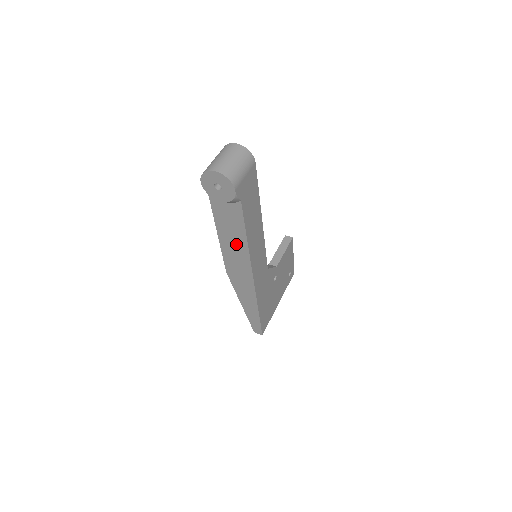
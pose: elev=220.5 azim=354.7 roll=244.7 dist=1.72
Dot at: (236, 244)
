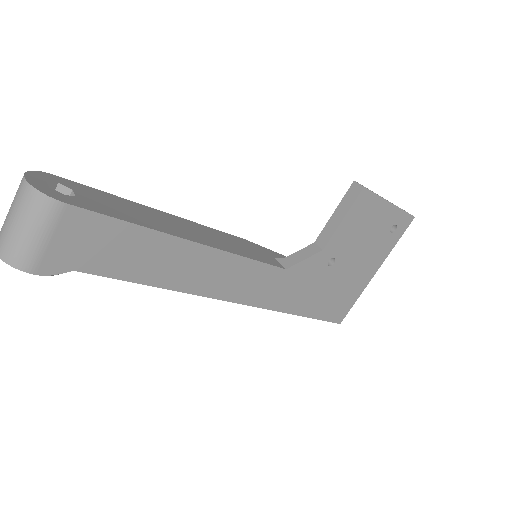
Dot at: occluded
